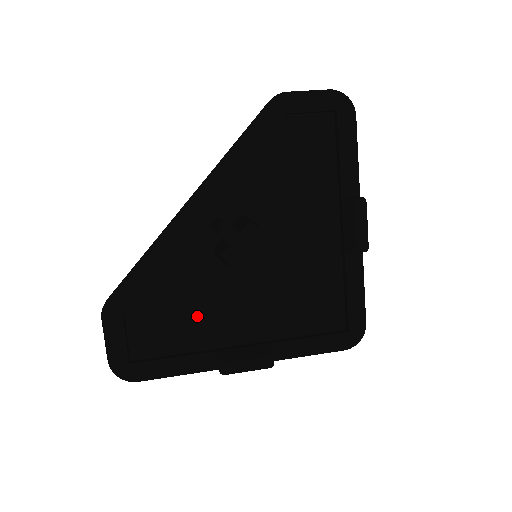
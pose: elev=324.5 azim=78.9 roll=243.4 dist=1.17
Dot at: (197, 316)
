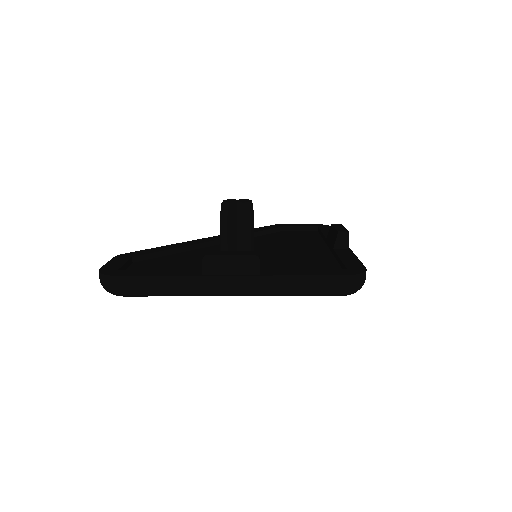
Dot at: (194, 266)
